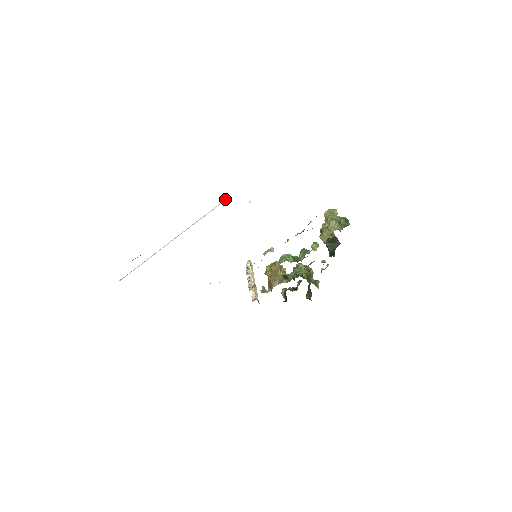
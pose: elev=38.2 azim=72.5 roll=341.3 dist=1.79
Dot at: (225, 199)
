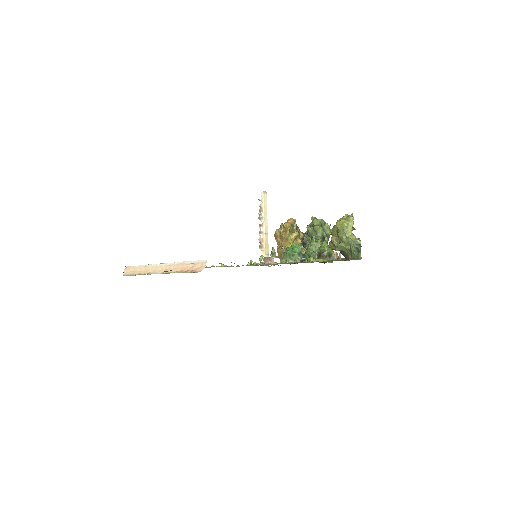
Dot at: (203, 260)
